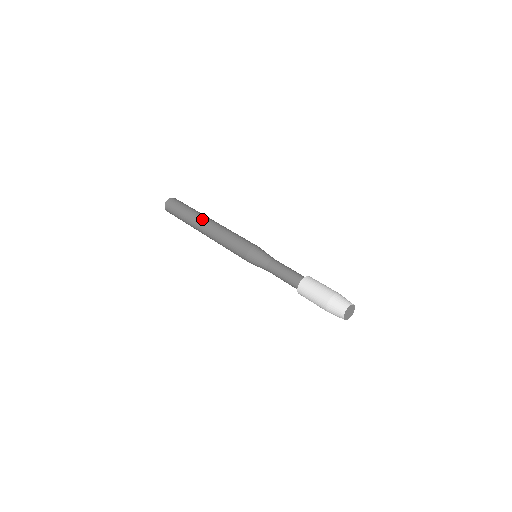
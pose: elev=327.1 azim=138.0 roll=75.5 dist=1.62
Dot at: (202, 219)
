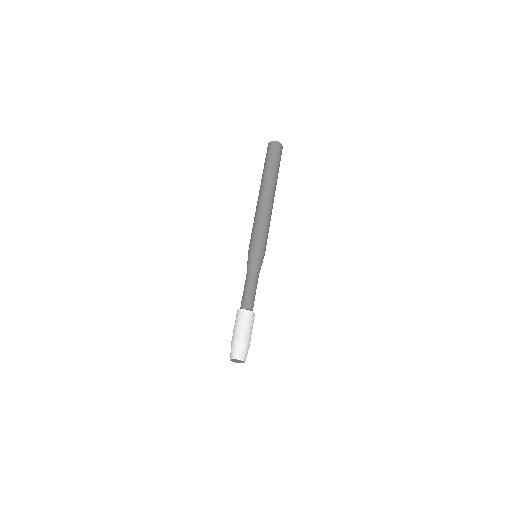
Dot at: (268, 187)
